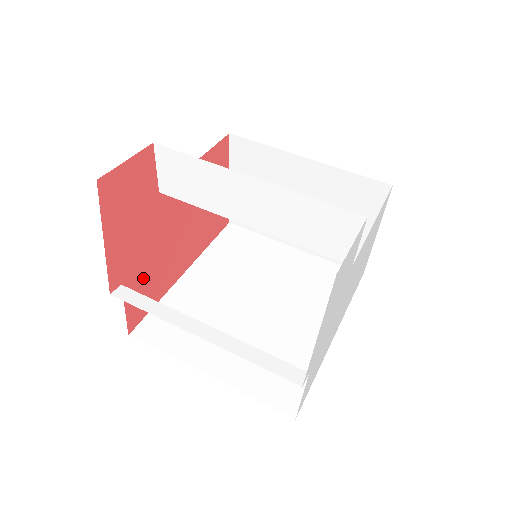
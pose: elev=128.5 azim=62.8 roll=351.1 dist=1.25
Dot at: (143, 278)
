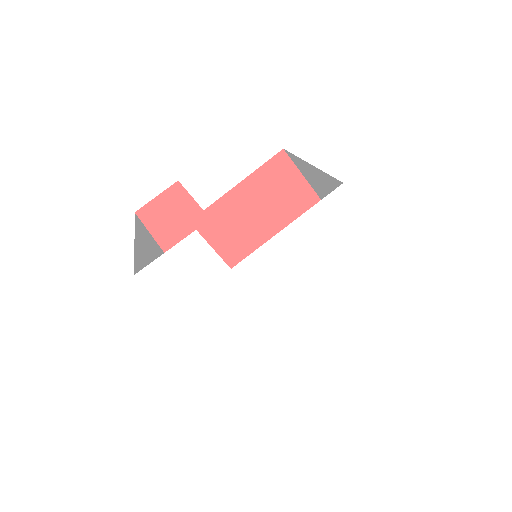
Dot at: occluded
